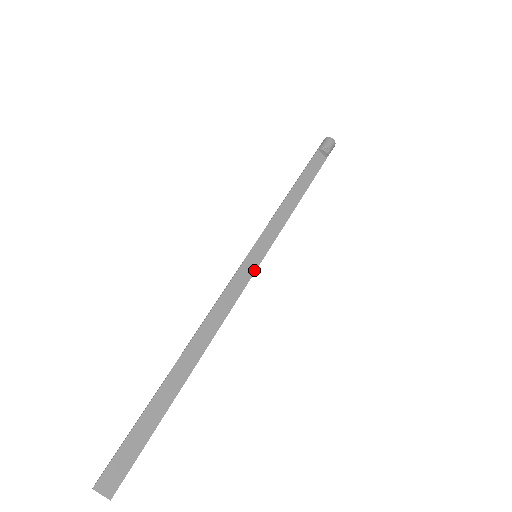
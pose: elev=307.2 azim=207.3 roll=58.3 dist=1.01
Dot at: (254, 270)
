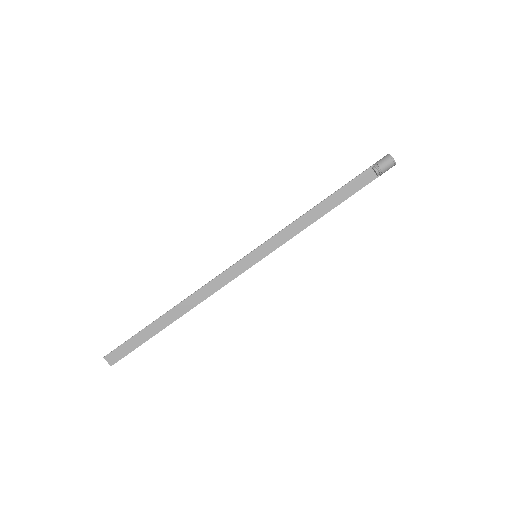
Dot at: (249, 266)
